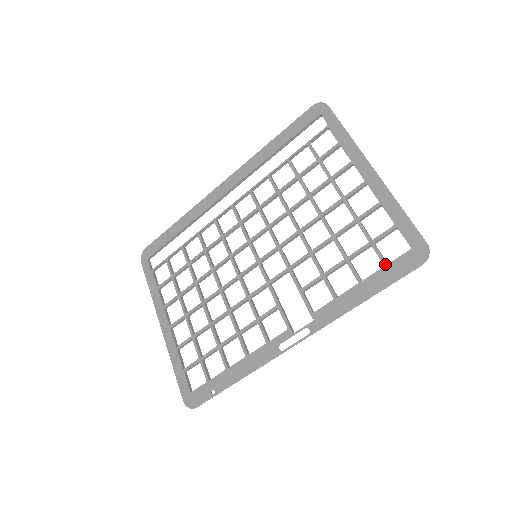
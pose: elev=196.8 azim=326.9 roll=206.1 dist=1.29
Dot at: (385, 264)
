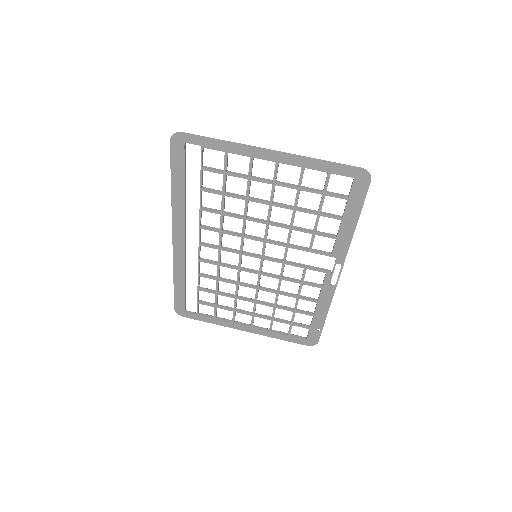
Dot at: (347, 199)
